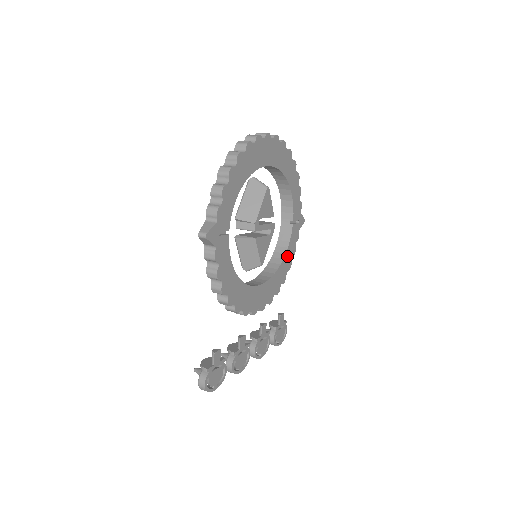
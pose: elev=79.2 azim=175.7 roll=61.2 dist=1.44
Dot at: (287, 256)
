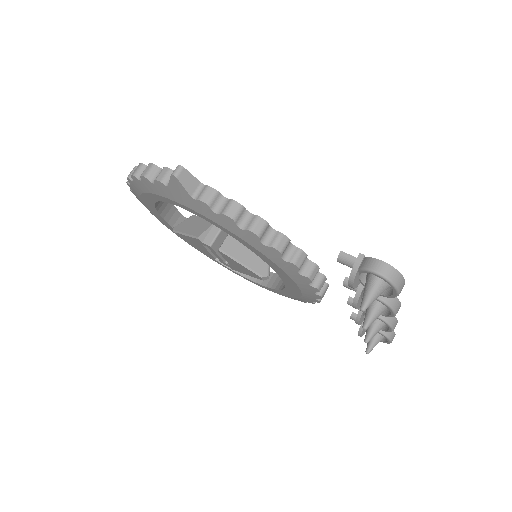
Dot at: occluded
